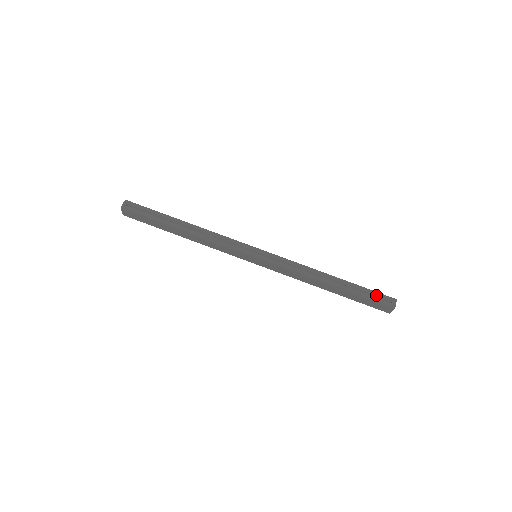
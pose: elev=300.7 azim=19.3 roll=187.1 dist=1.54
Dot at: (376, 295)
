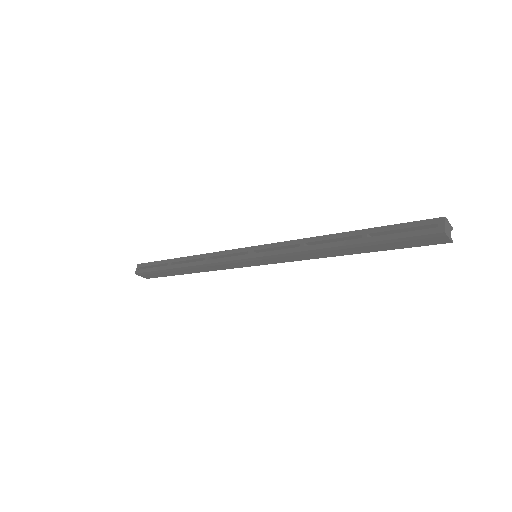
Dot at: (409, 227)
